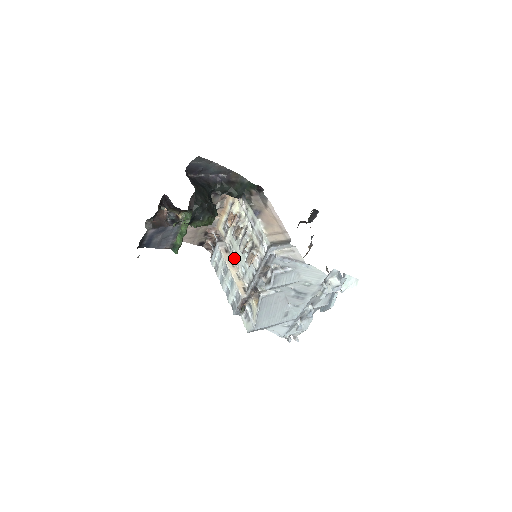
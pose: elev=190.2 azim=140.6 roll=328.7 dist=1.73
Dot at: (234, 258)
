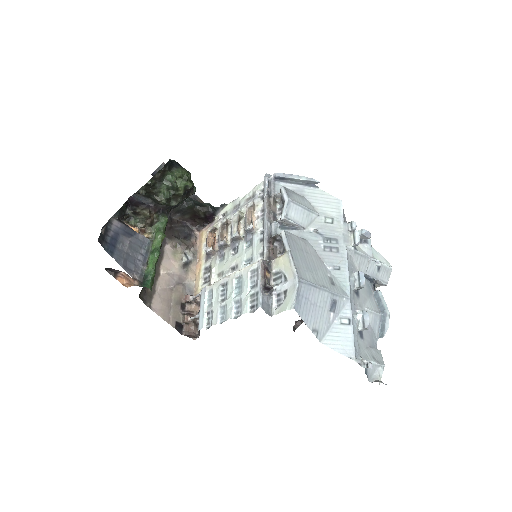
Dot at: occluded
